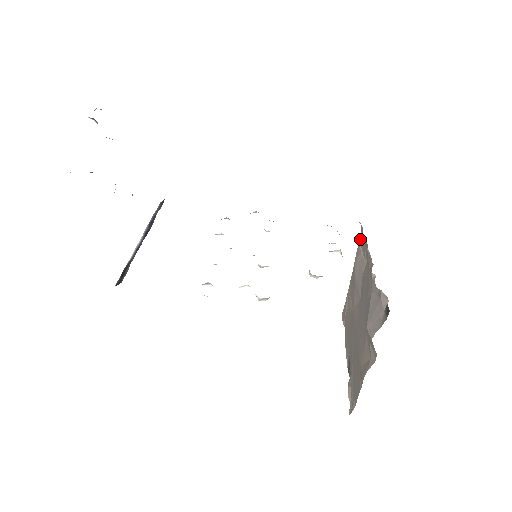
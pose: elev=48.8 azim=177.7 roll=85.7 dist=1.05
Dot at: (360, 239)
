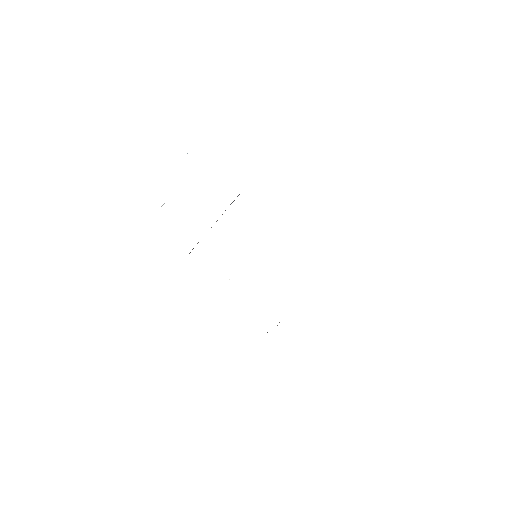
Dot at: occluded
